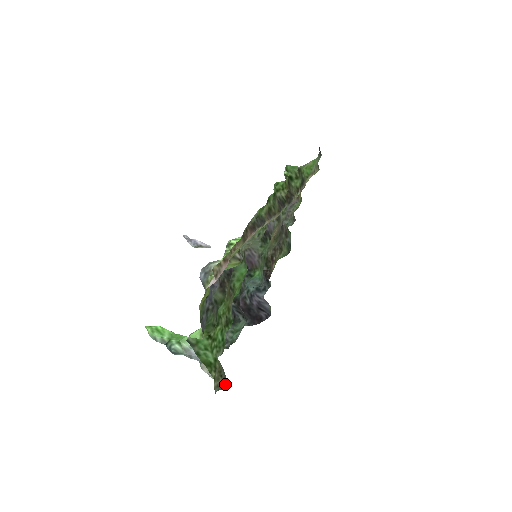
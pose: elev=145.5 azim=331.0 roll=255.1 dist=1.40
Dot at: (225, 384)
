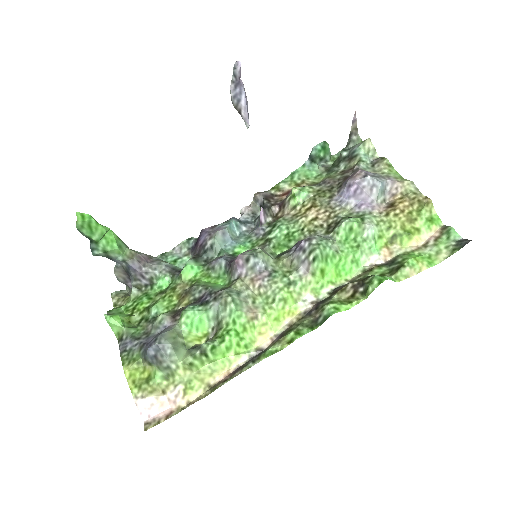
Dot at: (125, 293)
